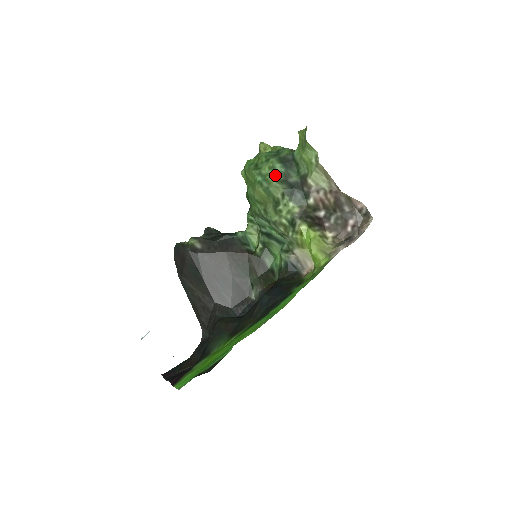
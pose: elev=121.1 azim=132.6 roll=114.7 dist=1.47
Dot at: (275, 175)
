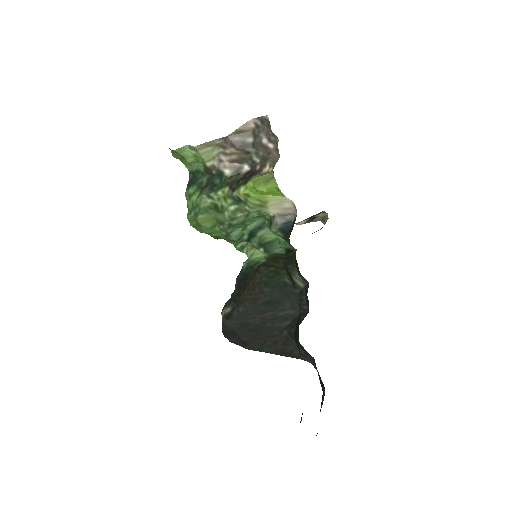
Dot at: (195, 197)
